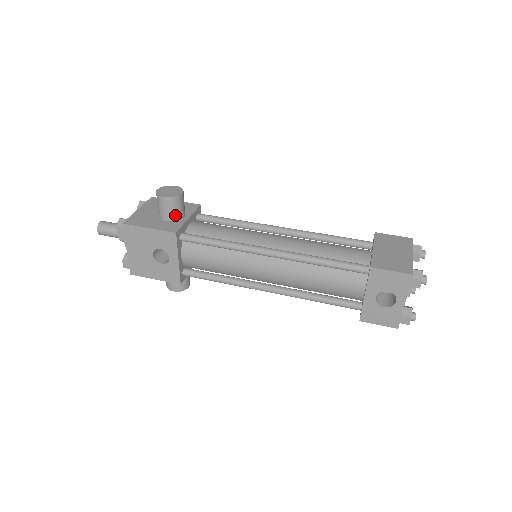
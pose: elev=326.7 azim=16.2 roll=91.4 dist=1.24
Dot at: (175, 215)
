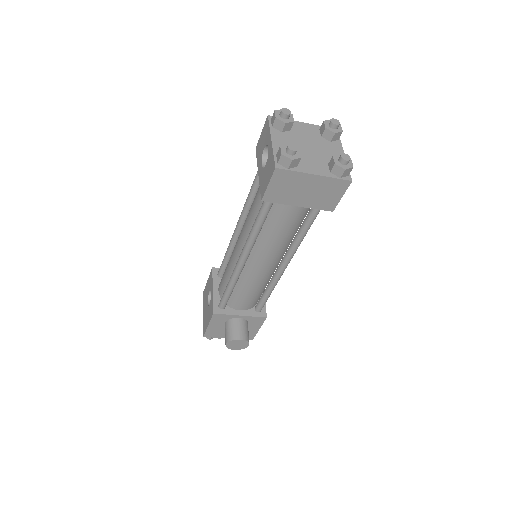
Dot at: occluded
